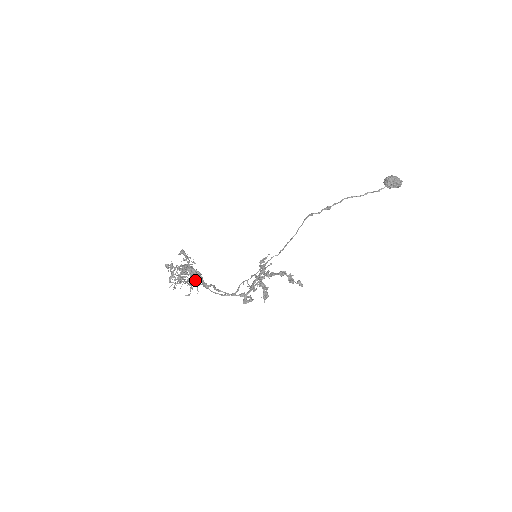
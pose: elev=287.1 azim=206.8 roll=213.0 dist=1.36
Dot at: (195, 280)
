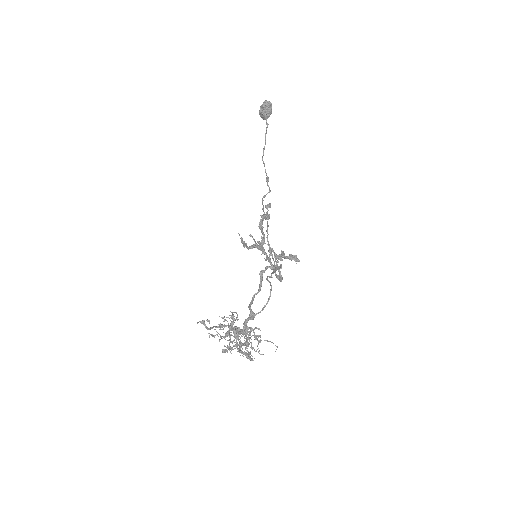
Dot at: (251, 329)
